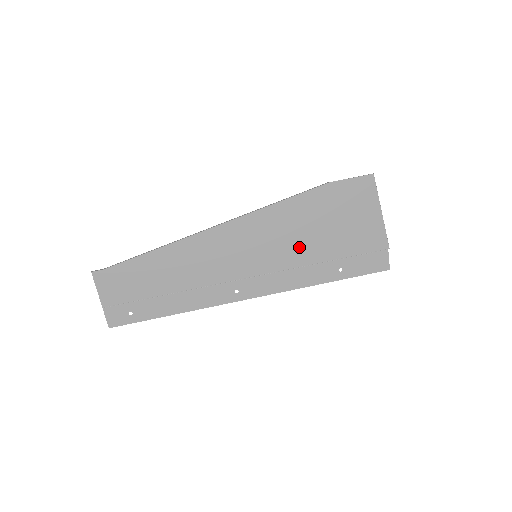
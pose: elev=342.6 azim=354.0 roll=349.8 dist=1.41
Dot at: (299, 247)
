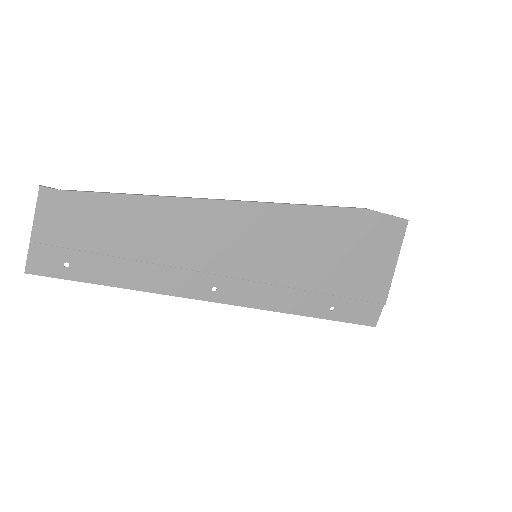
Dot at: (305, 265)
